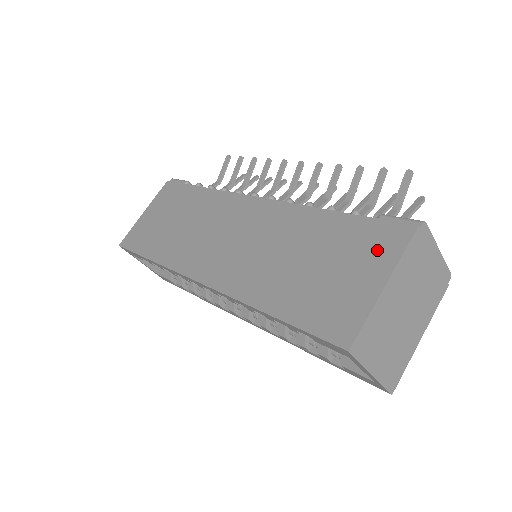
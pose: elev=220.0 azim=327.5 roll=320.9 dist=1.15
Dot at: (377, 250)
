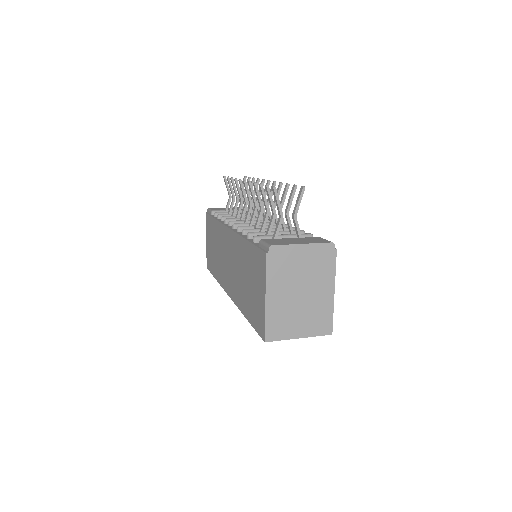
Dot at: (260, 272)
